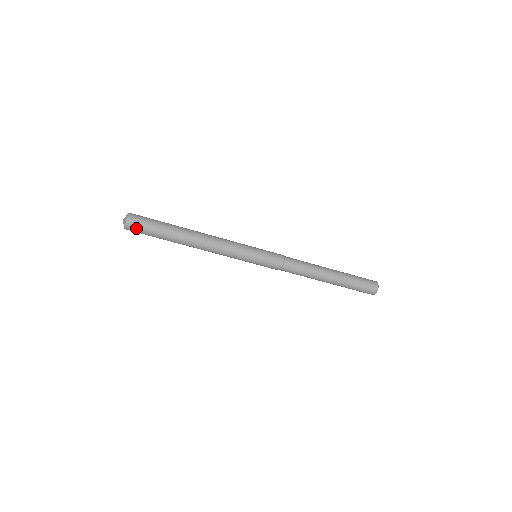
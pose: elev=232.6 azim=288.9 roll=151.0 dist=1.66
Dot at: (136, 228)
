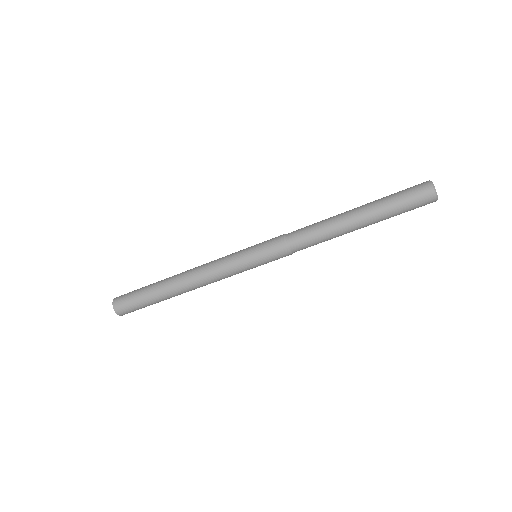
Dot at: (125, 308)
